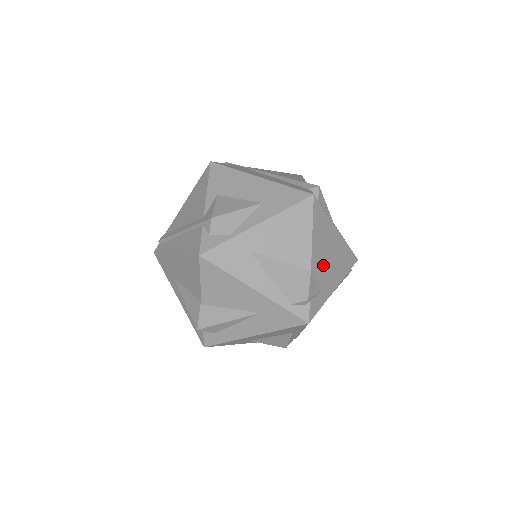
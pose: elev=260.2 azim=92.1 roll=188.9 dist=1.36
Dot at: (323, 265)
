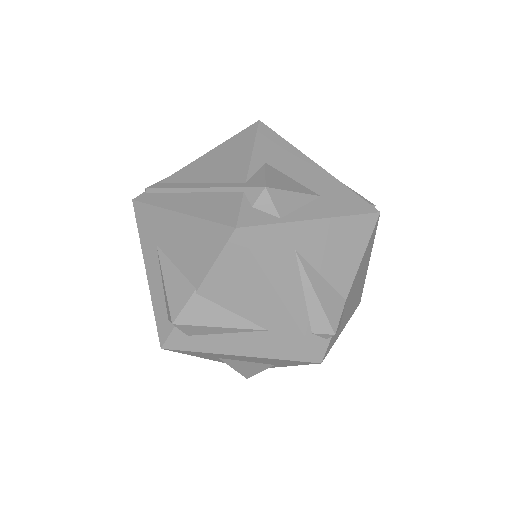
Dot at: (351, 297)
